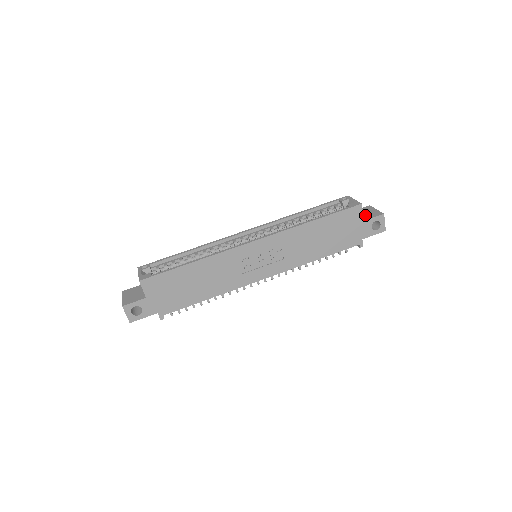
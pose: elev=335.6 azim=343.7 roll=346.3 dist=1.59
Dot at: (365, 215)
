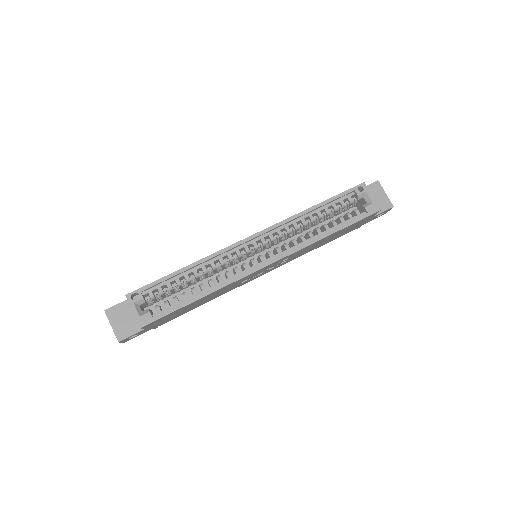
Dot at: occluded
